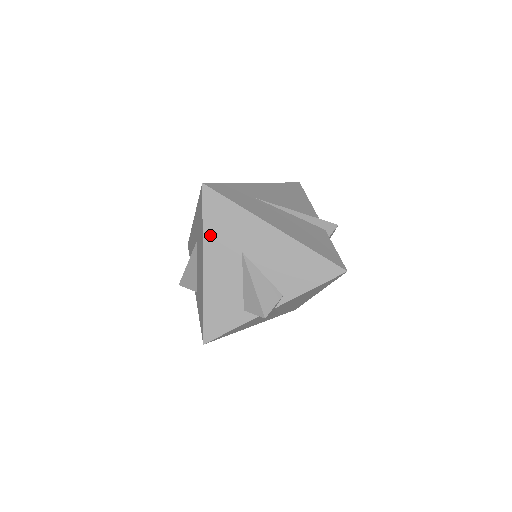
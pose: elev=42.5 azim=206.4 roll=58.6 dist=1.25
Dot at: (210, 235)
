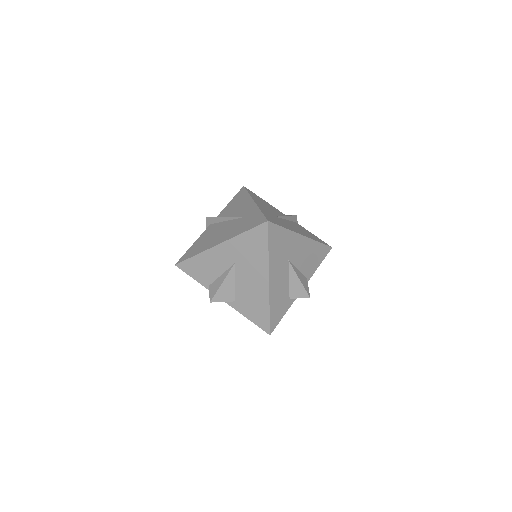
Dot at: (272, 257)
